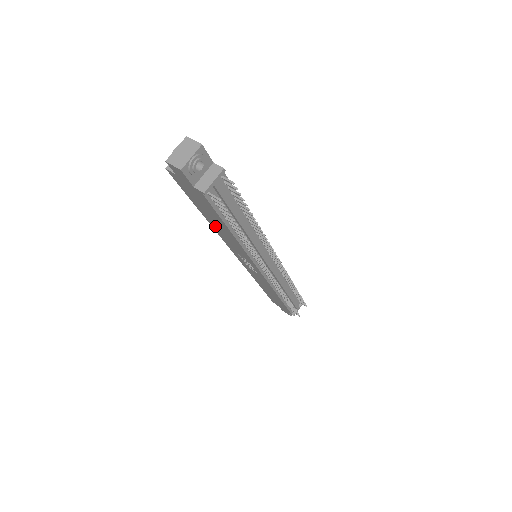
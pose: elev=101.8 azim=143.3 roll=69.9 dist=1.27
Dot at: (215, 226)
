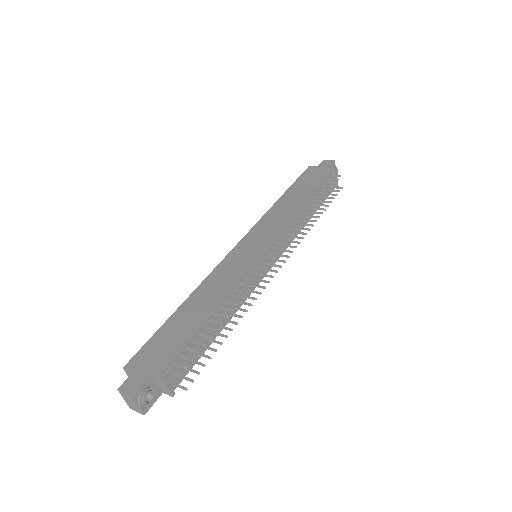
Dot at: occluded
